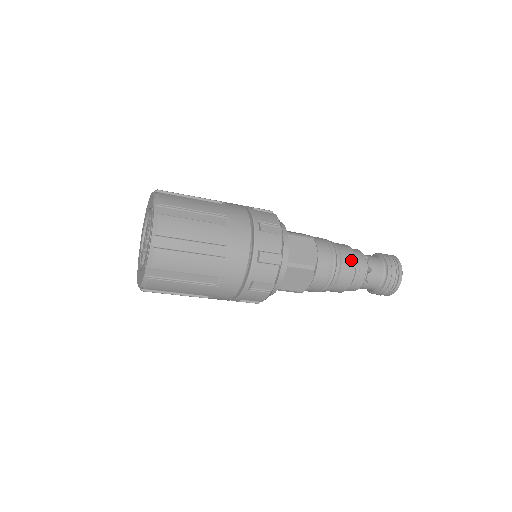
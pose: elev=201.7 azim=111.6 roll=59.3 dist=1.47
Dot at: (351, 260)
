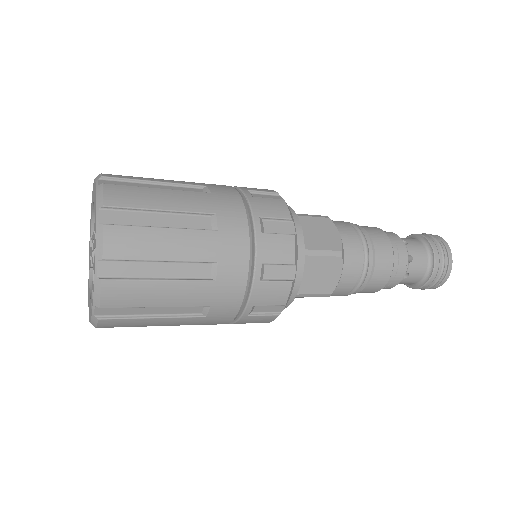
Dot at: (385, 275)
